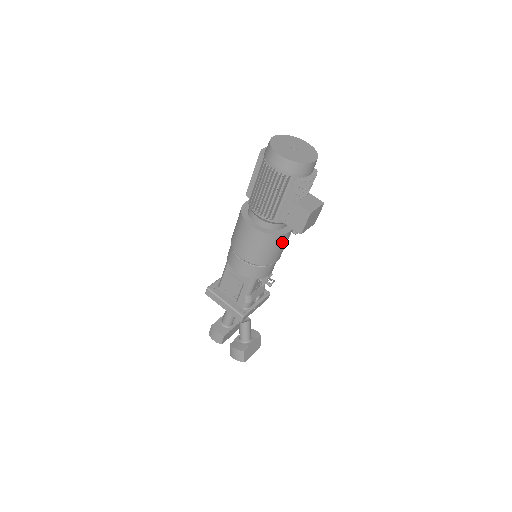
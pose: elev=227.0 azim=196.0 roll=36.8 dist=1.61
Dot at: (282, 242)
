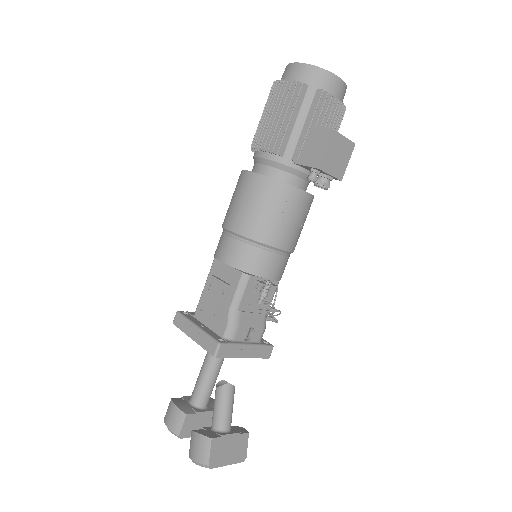
Dot at: (293, 205)
